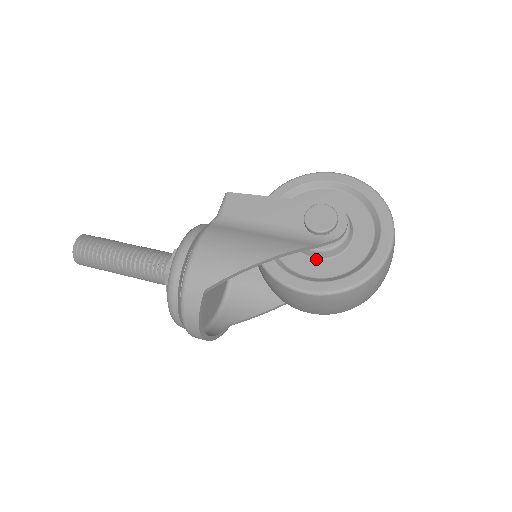
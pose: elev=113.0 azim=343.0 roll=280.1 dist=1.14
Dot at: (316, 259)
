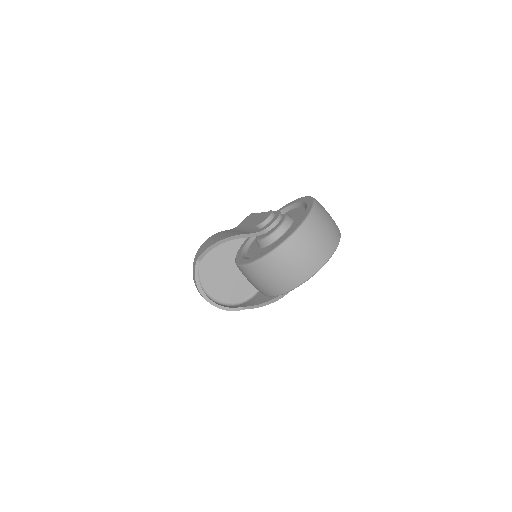
Dot at: (260, 248)
